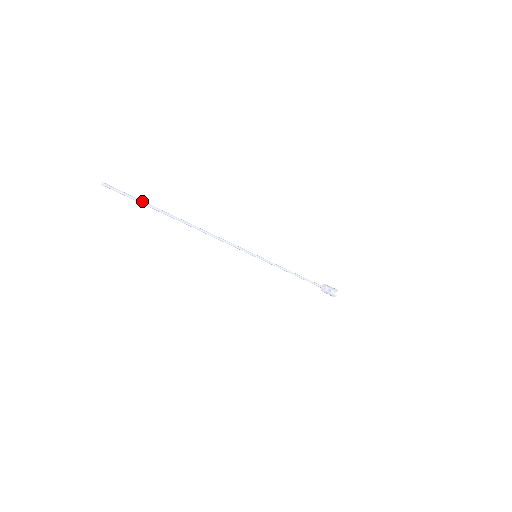
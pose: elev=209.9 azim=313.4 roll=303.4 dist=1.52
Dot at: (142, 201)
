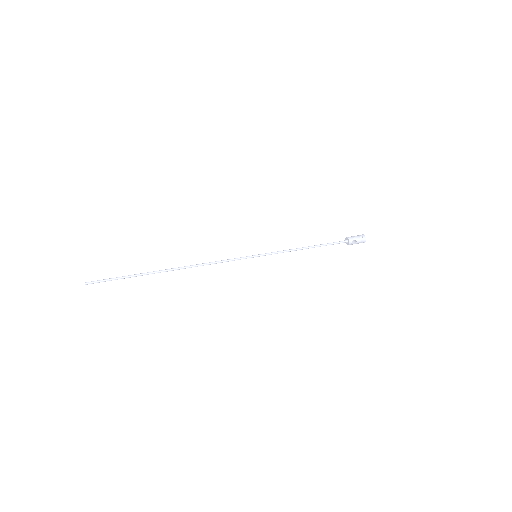
Dot at: (124, 277)
